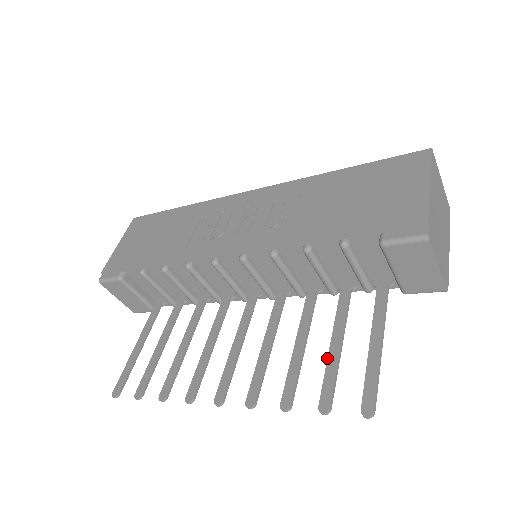
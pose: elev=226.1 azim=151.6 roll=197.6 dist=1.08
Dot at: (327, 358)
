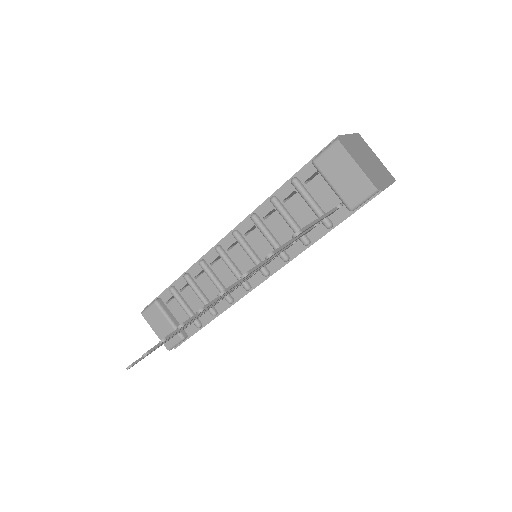
Dot at: occluded
